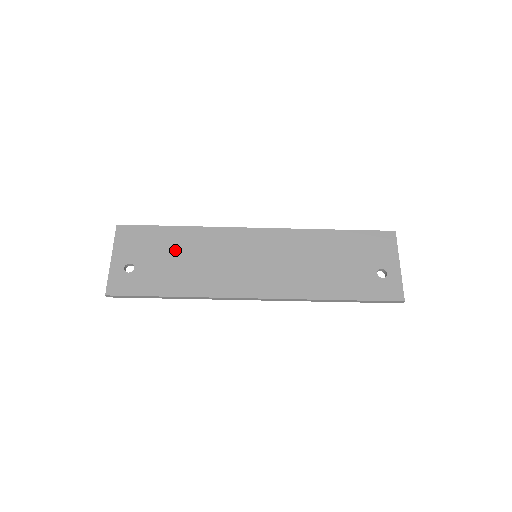
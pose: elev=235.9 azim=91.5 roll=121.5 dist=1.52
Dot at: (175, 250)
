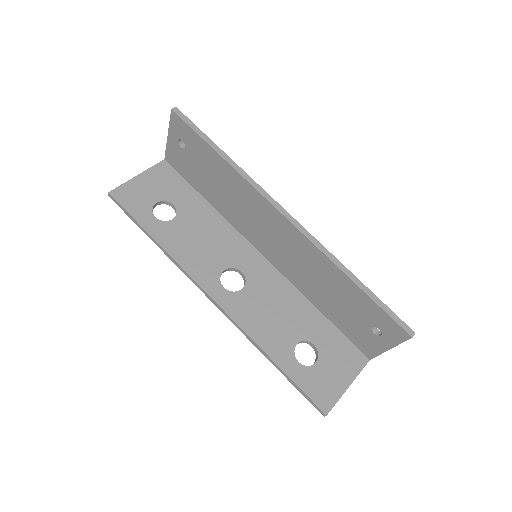
Dot at: occluded
